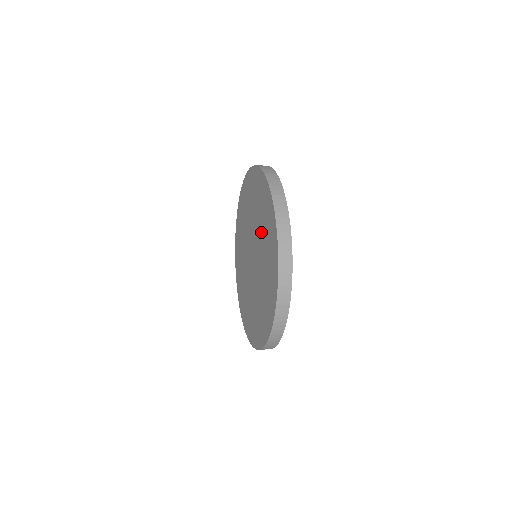
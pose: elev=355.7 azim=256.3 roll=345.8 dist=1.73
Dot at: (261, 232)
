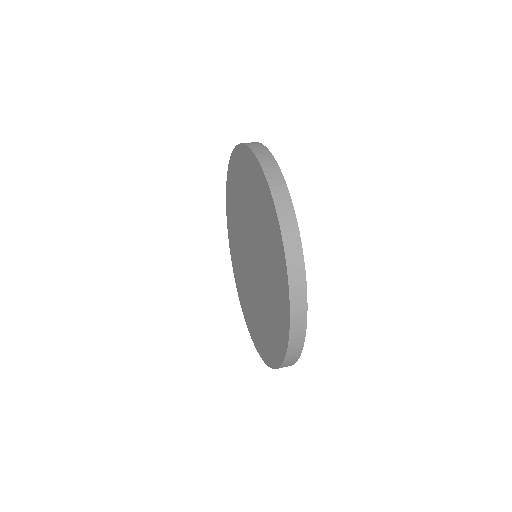
Dot at: (267, 275)
